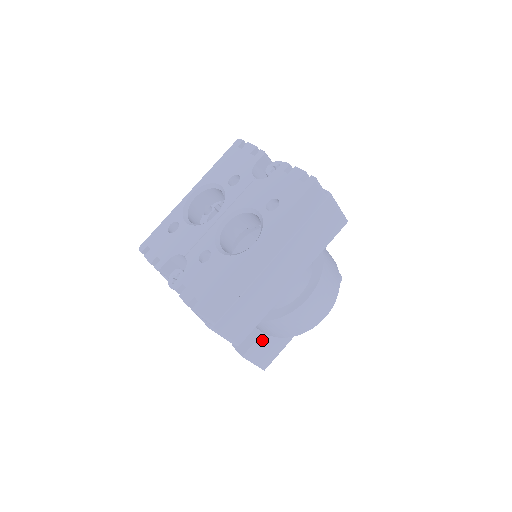
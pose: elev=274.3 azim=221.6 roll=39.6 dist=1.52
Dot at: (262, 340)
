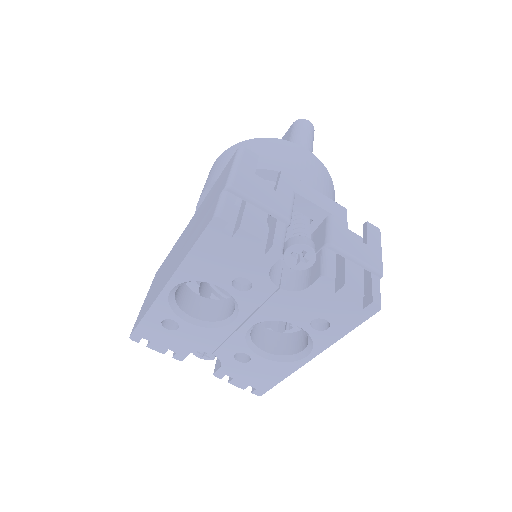
Dot at: occluded
